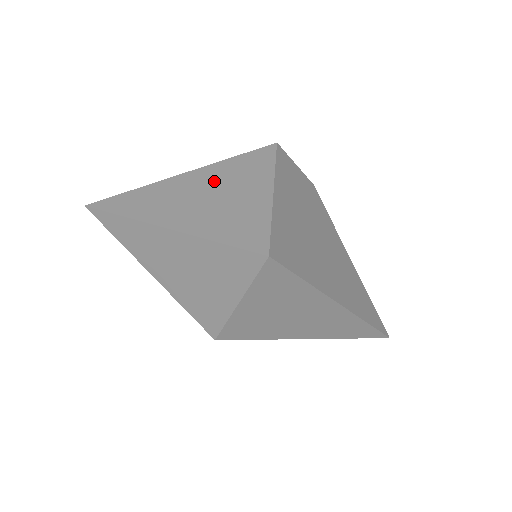
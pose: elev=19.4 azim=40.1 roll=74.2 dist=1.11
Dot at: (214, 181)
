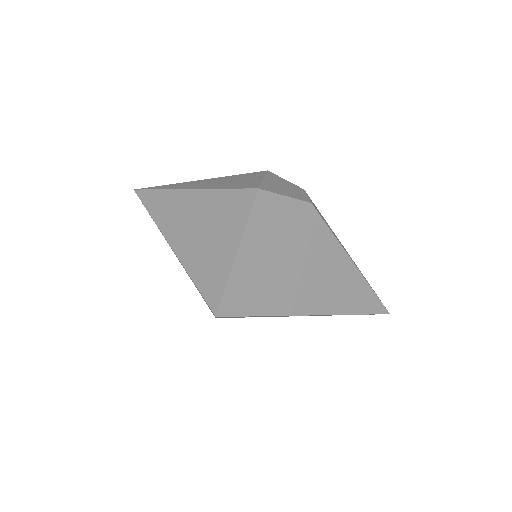
Dot at: (208, 213)
